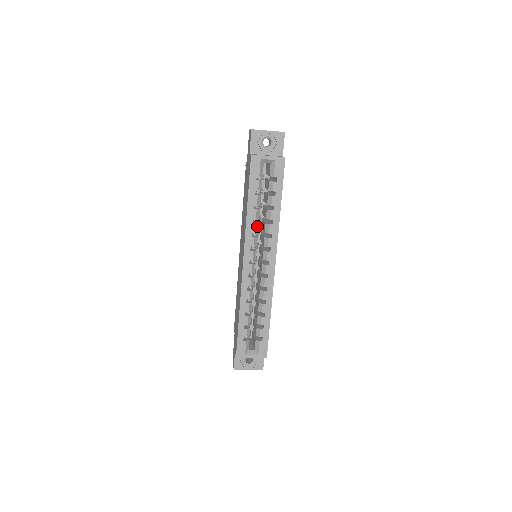
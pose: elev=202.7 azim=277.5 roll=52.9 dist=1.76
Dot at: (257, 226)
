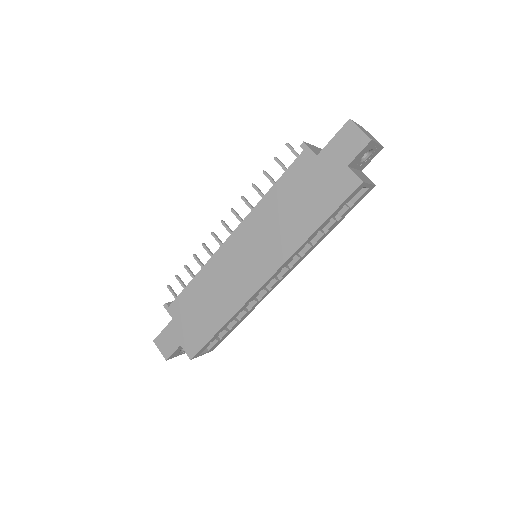
Dot at: occluded
